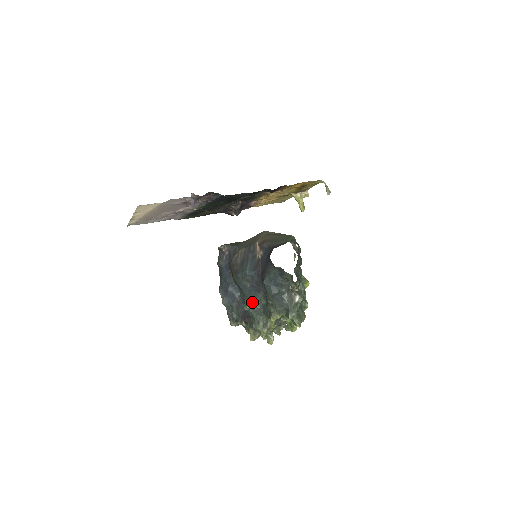
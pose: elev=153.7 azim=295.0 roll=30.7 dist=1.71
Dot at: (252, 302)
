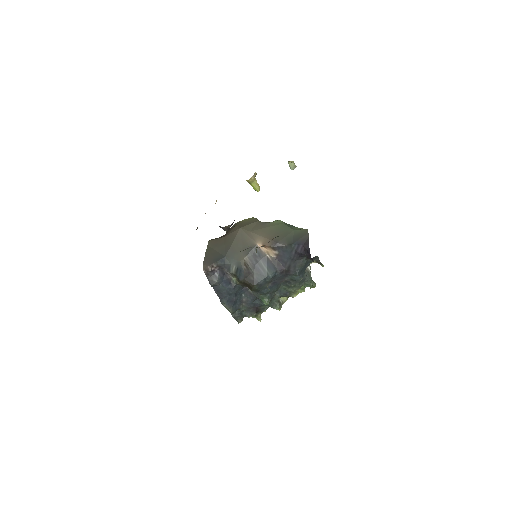
Dot at: (271, 295)
